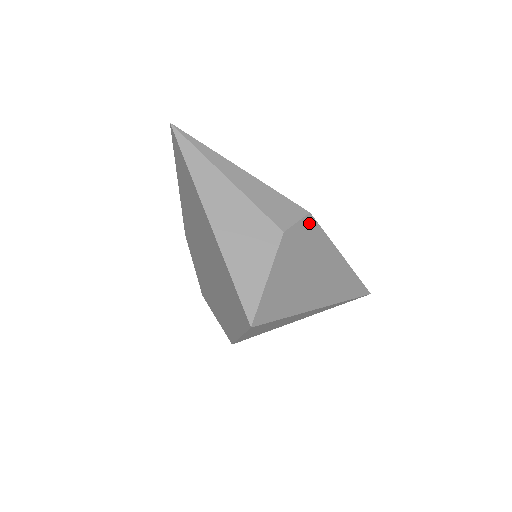
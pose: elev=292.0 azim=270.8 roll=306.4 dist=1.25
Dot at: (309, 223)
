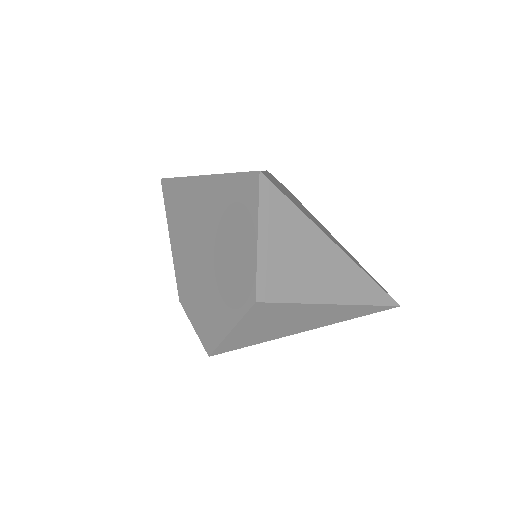
Dot at: (290, 192)
